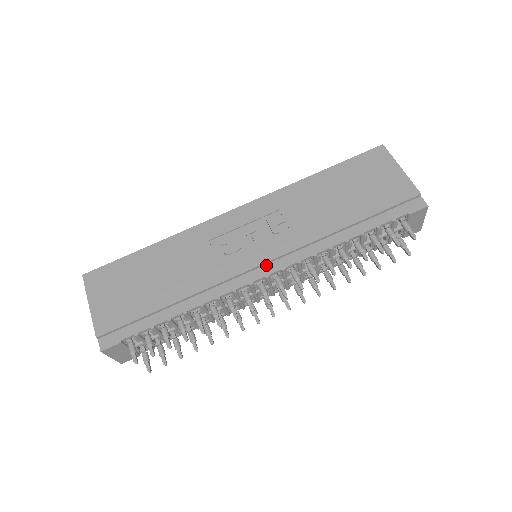
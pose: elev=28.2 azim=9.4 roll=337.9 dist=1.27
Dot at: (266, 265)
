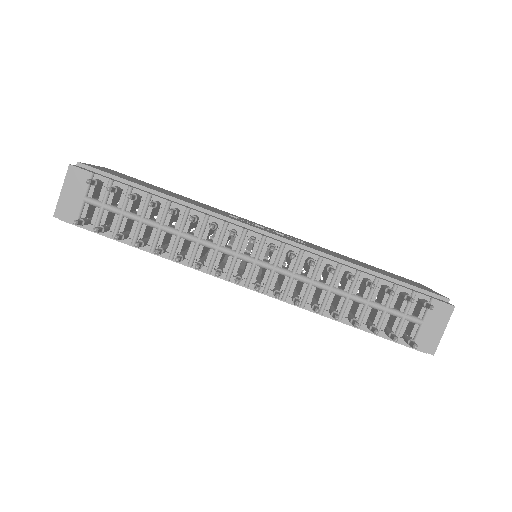
Dot at: (269, 236)
